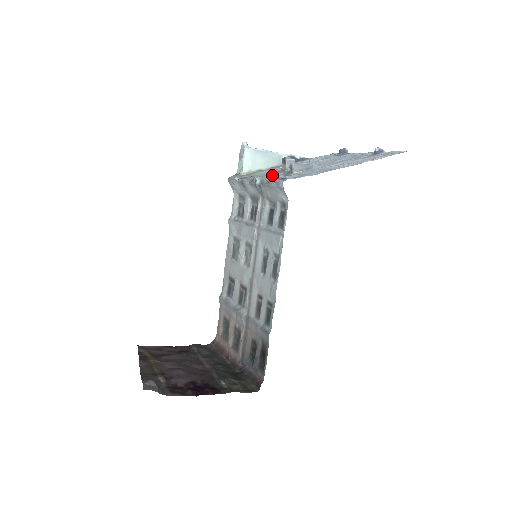
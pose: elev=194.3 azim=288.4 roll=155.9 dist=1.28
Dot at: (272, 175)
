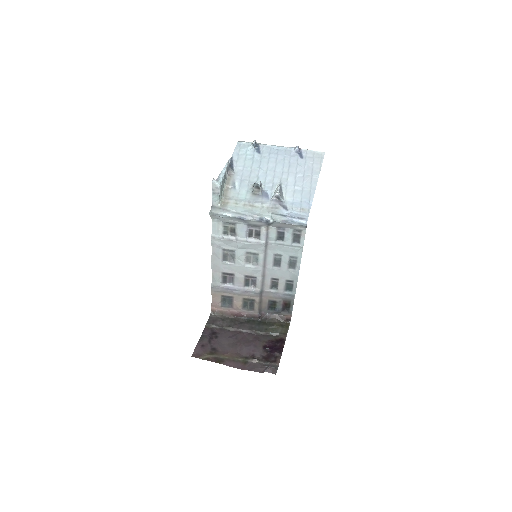
Dot at: (266, 207)
